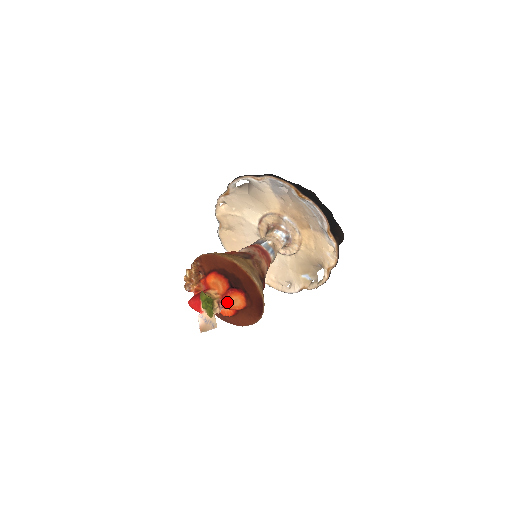
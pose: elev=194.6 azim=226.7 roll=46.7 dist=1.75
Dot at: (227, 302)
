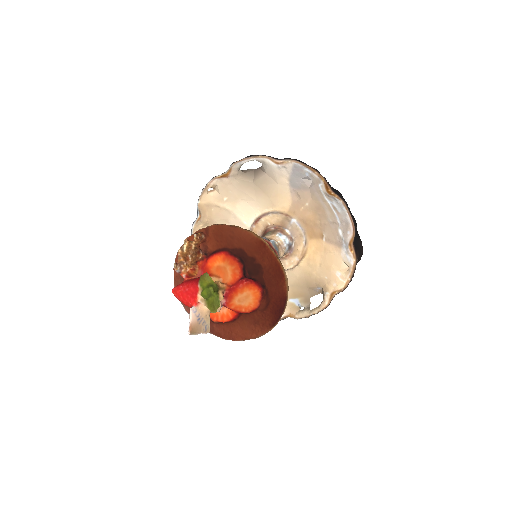
Dot at: (234, 297)
